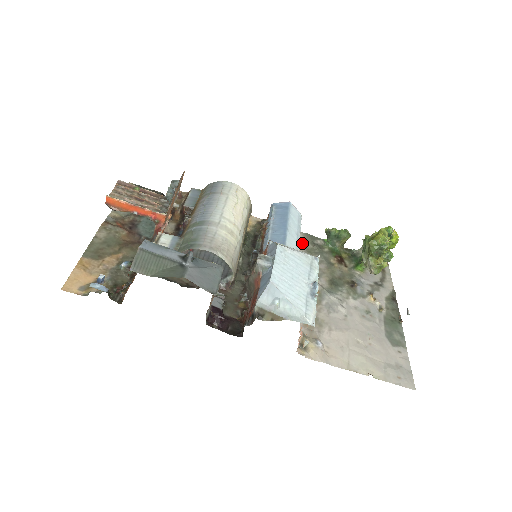
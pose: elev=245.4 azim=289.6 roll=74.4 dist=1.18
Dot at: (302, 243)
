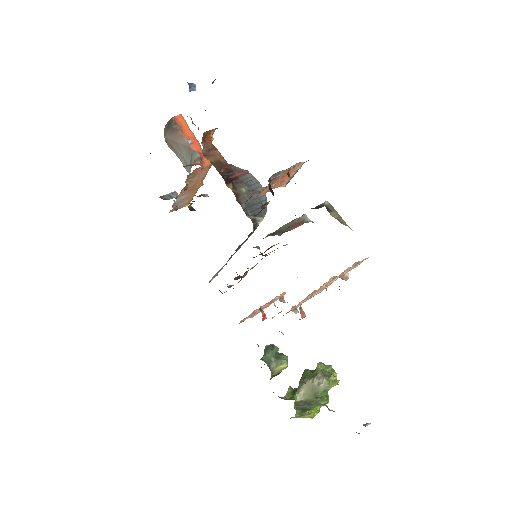
Dot at: occluded
